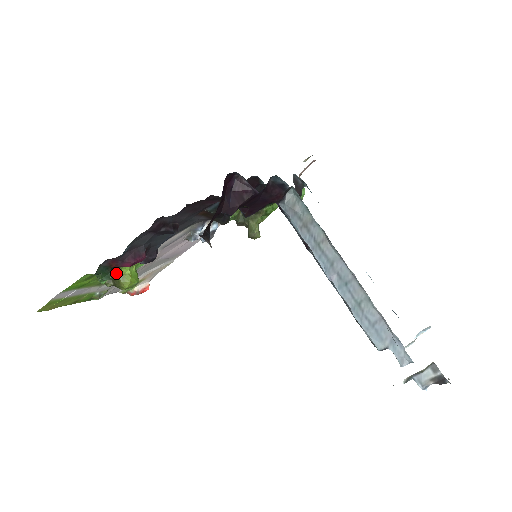
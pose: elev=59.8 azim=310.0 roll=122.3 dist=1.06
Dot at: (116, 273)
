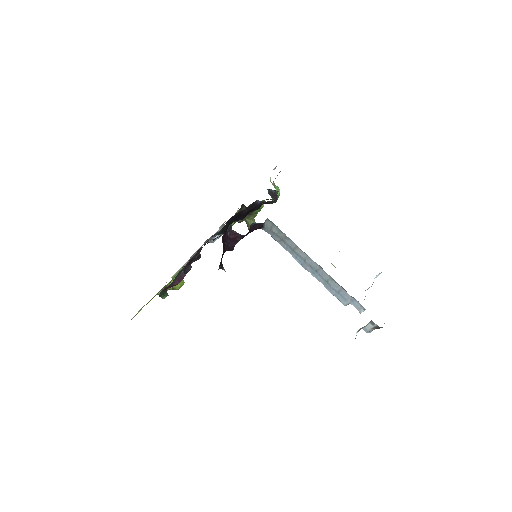
Dot at: occluded
